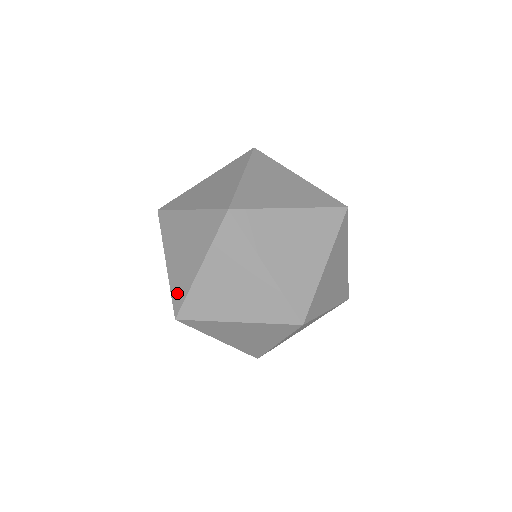
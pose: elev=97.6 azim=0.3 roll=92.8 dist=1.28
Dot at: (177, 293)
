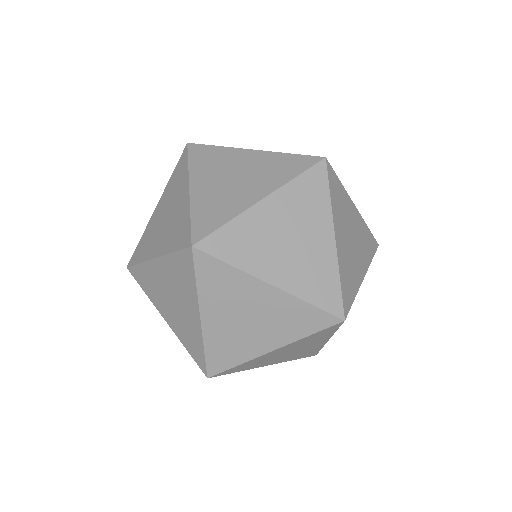
Dot at: (194, 351)
